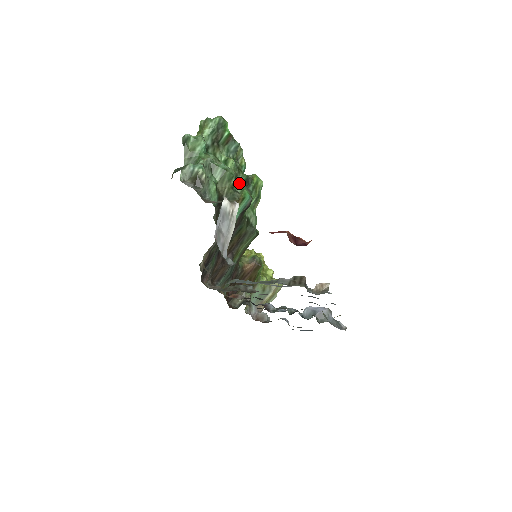
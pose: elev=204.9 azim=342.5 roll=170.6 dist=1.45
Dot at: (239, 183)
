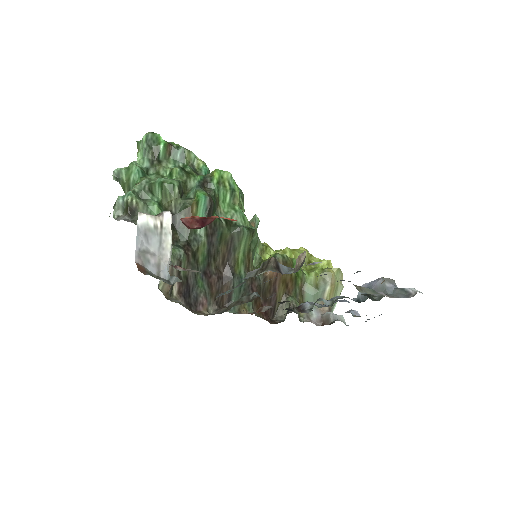
Dot at: (192, 188)
